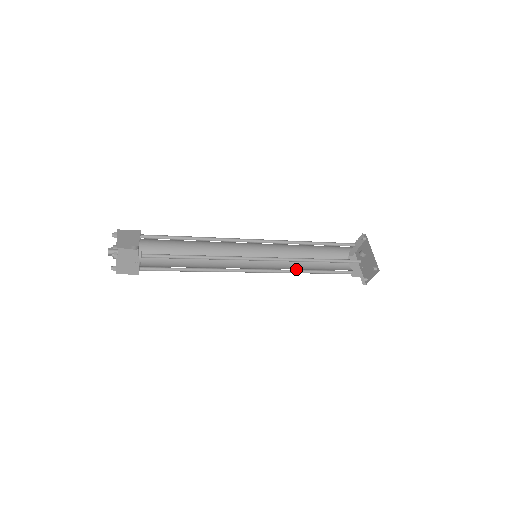
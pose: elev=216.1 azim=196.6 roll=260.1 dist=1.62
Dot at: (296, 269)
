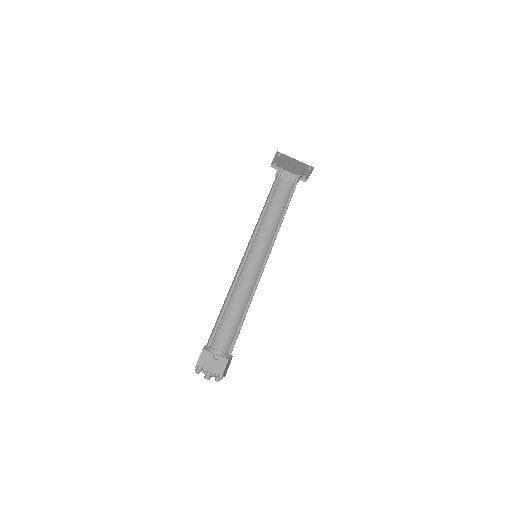
Dot at: (275, 228)
